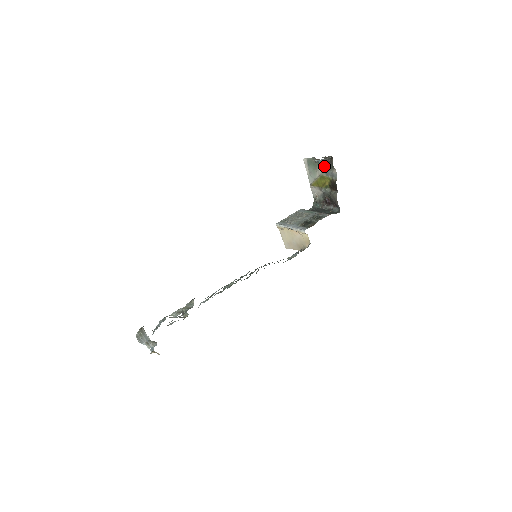
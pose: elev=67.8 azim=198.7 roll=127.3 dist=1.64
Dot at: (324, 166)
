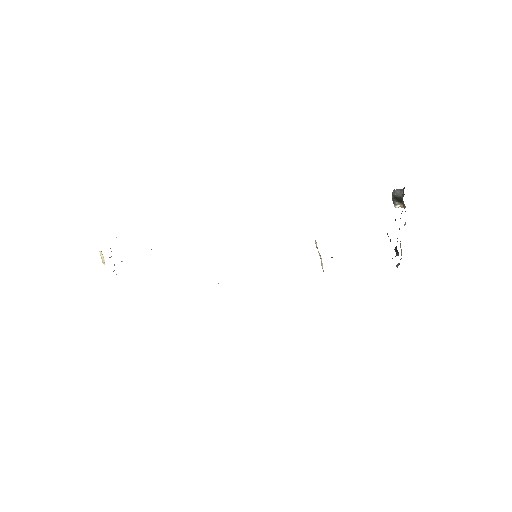
Dot at: (404, 208)
